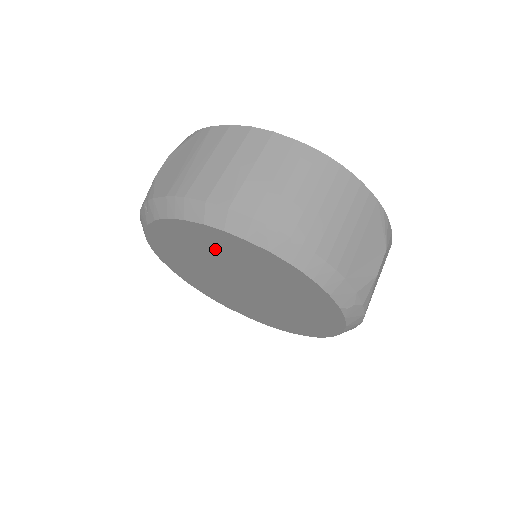
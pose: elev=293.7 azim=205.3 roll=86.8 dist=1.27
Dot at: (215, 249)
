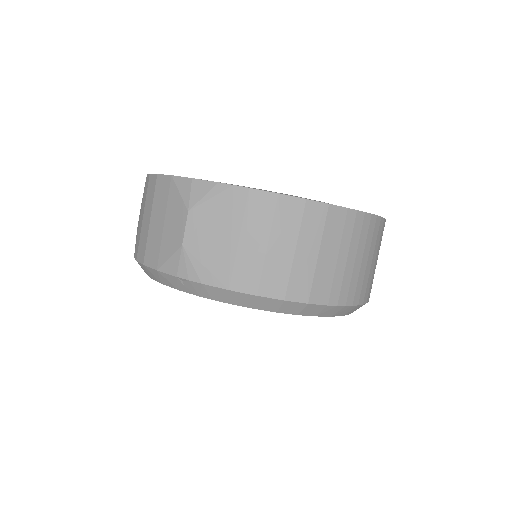
Dot at: occluded
